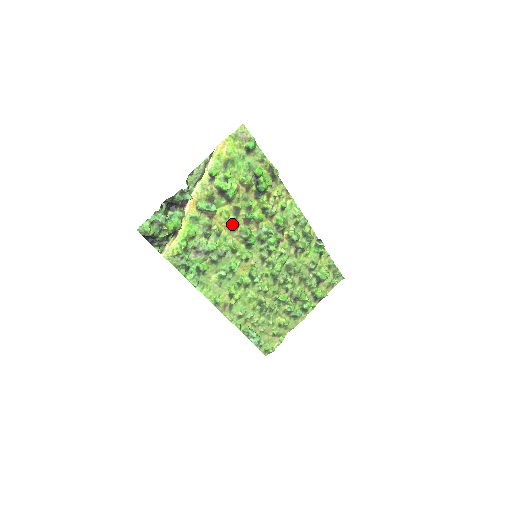
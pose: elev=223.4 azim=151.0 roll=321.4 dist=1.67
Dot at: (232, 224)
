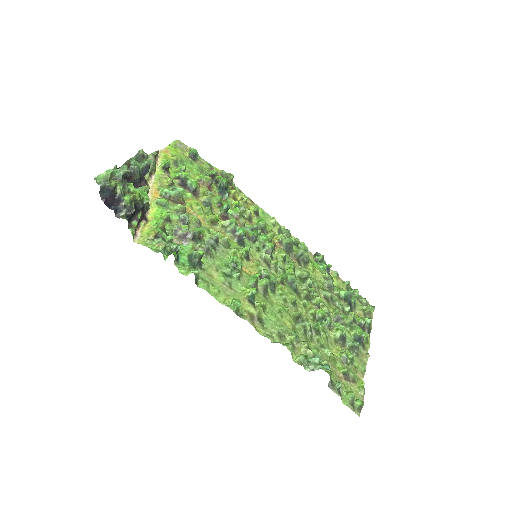
Dot at: (209, 215)
